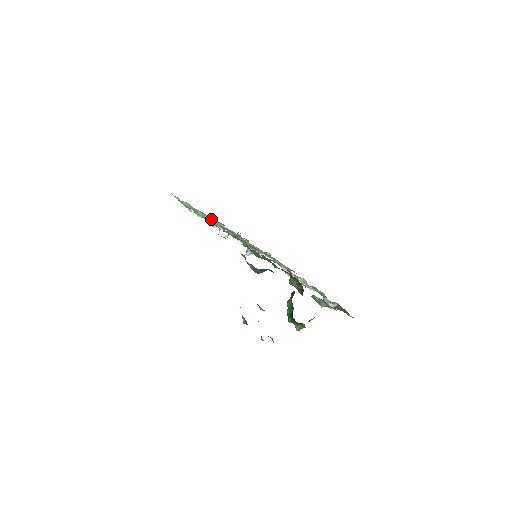
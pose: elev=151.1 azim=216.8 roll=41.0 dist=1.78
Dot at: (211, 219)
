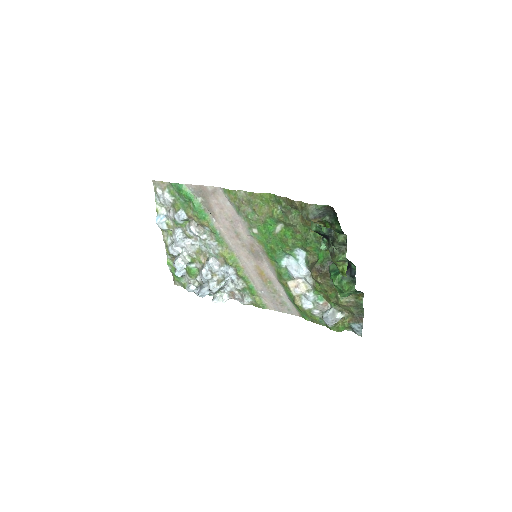
Dot at: (207, 213)
